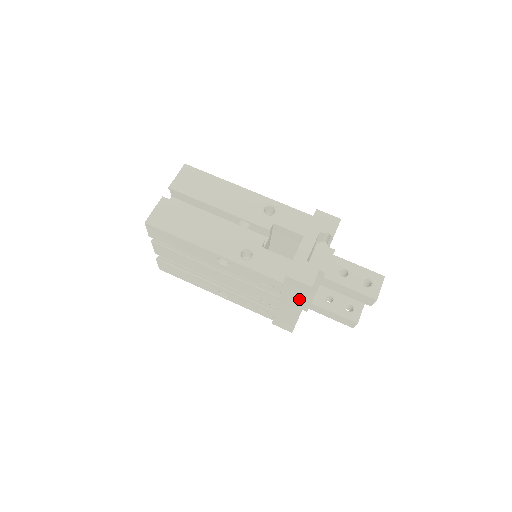
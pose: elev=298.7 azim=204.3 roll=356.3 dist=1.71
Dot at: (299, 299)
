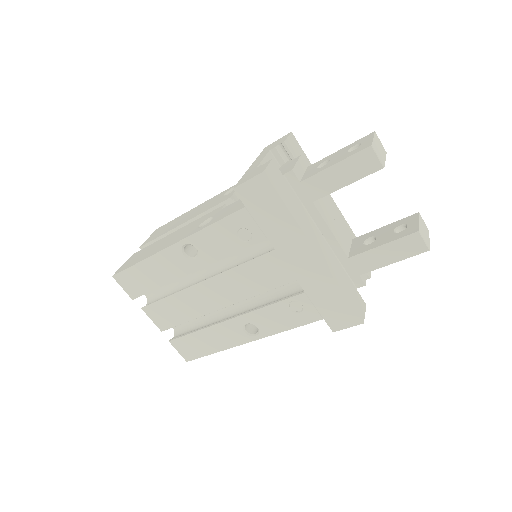
Dot at: (285, 221)
